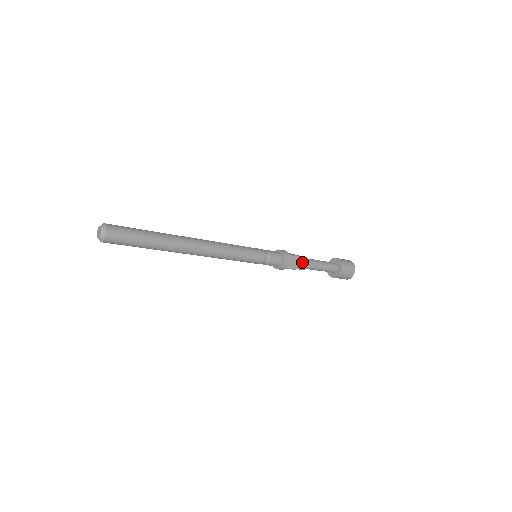
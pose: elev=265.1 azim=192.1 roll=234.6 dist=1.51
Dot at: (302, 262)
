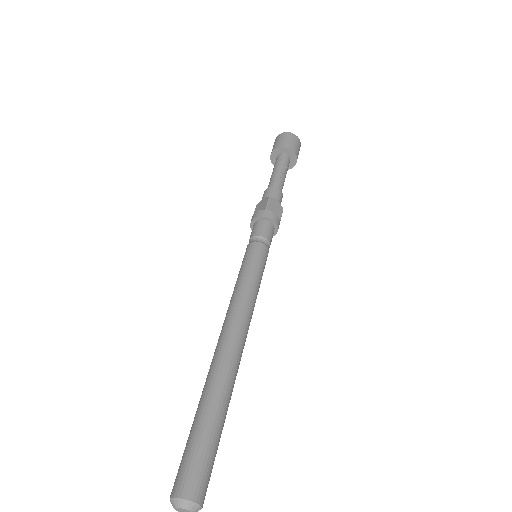
Dot at: occluded
